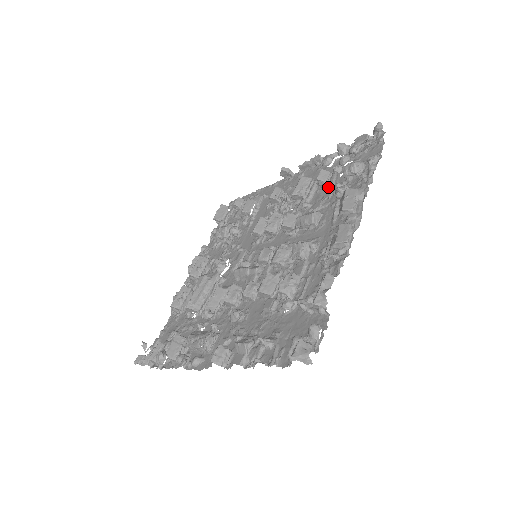
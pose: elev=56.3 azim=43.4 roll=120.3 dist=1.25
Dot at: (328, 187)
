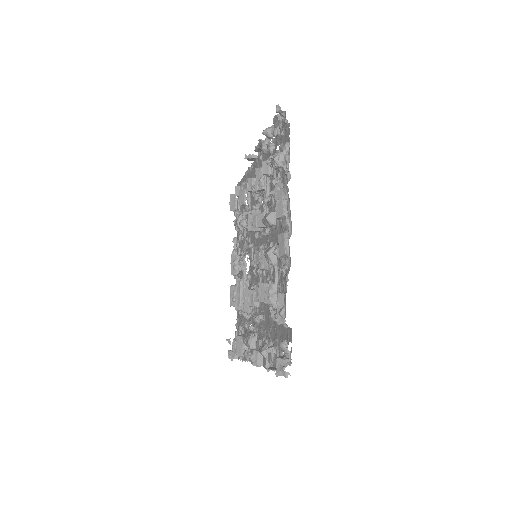
Dot at: (274, 177)
